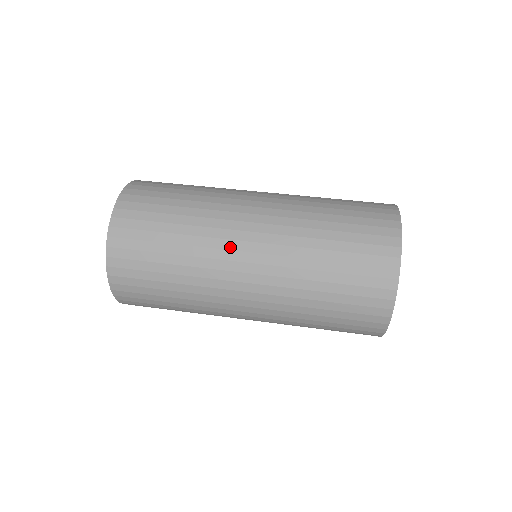
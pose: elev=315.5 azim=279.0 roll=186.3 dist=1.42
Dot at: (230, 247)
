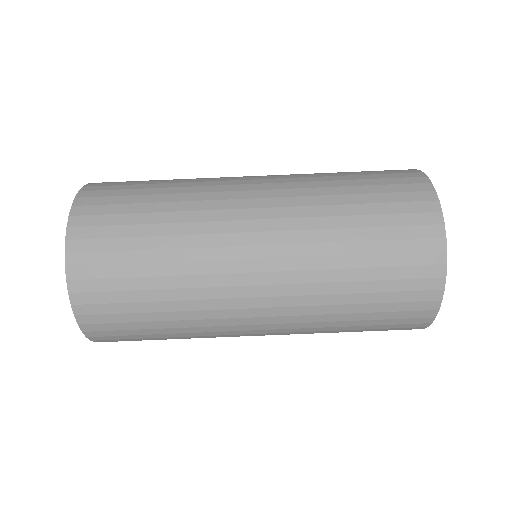
Dot at: (236, 324)
